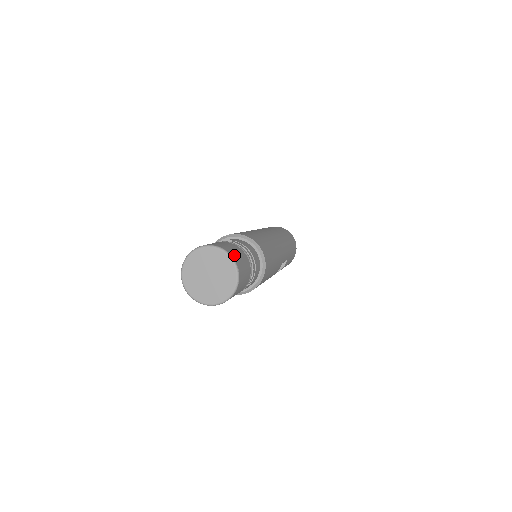
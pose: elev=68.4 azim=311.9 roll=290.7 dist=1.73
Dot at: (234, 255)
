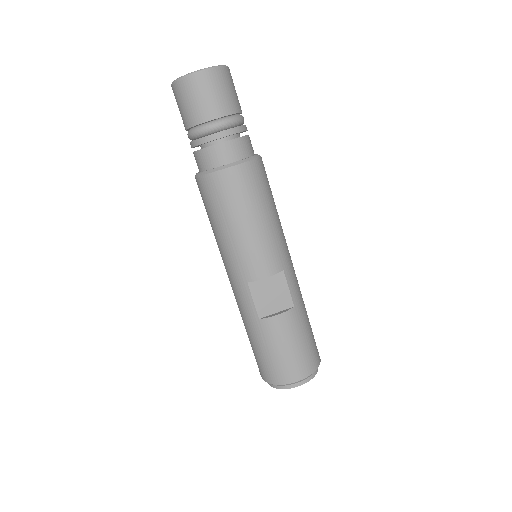
Dot at: occluded
